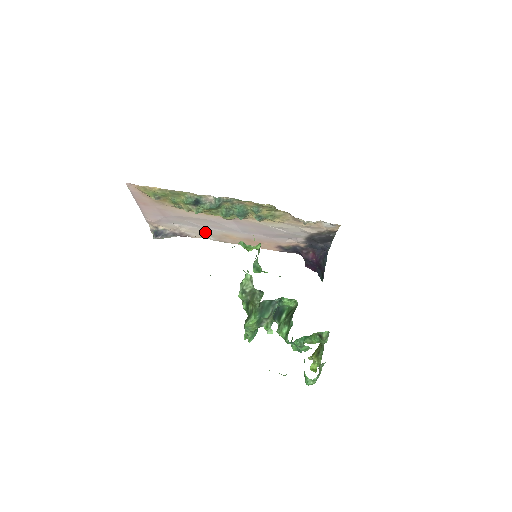
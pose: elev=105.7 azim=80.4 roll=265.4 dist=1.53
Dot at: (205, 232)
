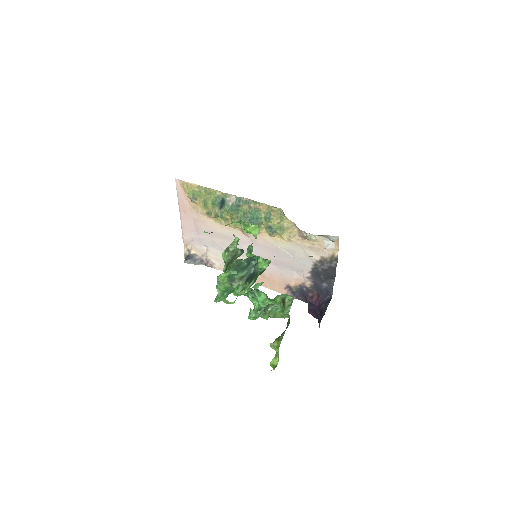
Dot at: occluded
